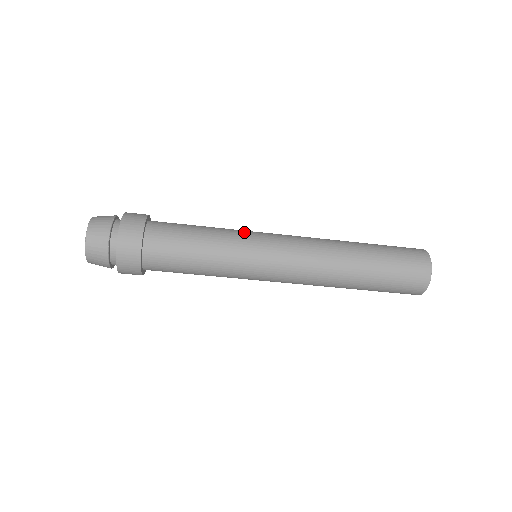
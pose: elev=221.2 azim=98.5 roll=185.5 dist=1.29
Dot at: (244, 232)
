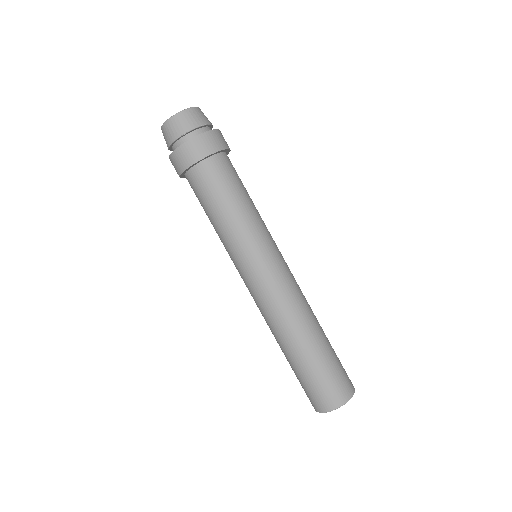
Dot at: (267, 234)
